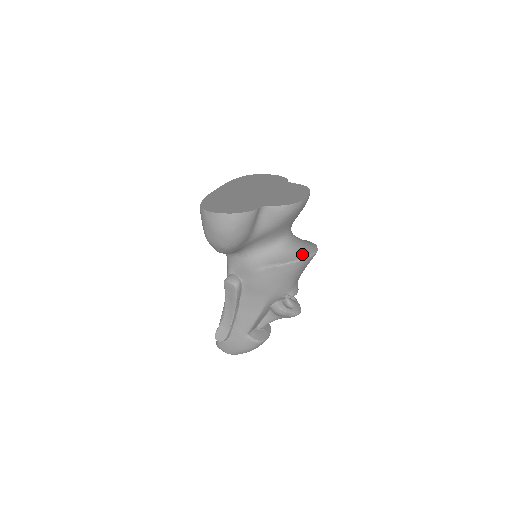
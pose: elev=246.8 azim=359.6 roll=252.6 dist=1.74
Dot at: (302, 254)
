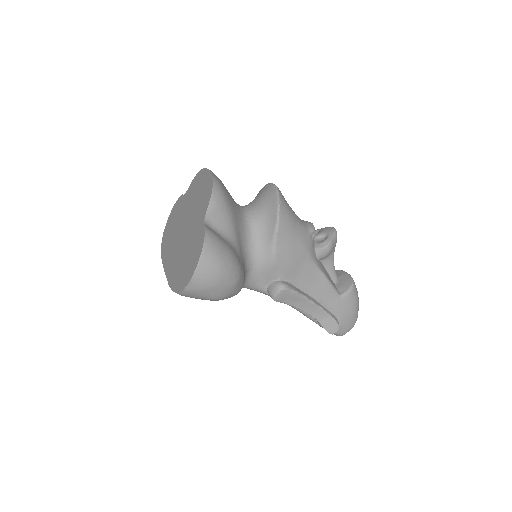
Dot at: (272, 200)
